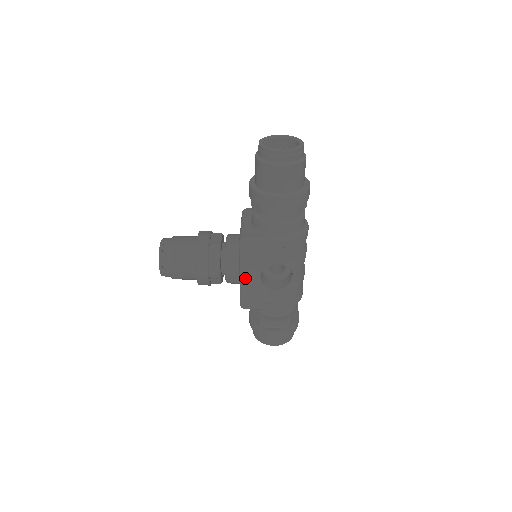
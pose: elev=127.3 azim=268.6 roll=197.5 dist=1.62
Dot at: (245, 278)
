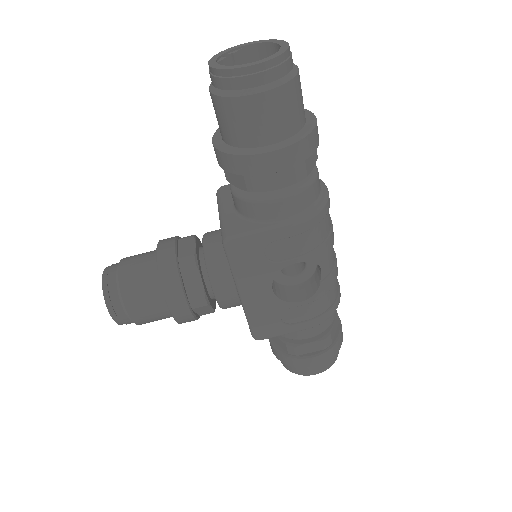
Dot at: (248, 297)
